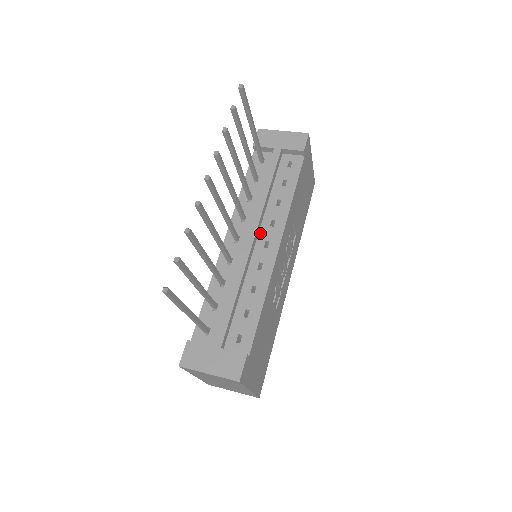
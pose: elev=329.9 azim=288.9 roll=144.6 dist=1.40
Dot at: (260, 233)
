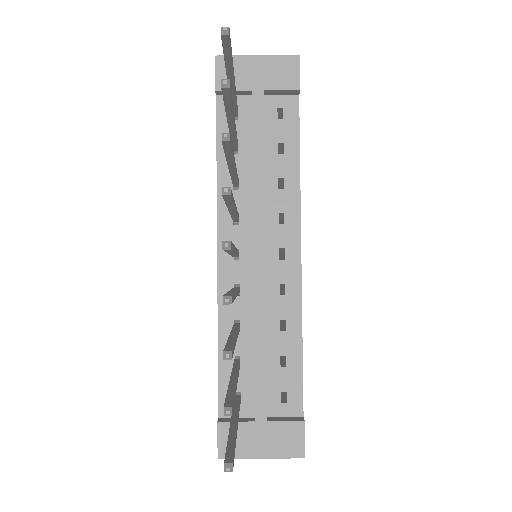
Dot at: (267, 238)
